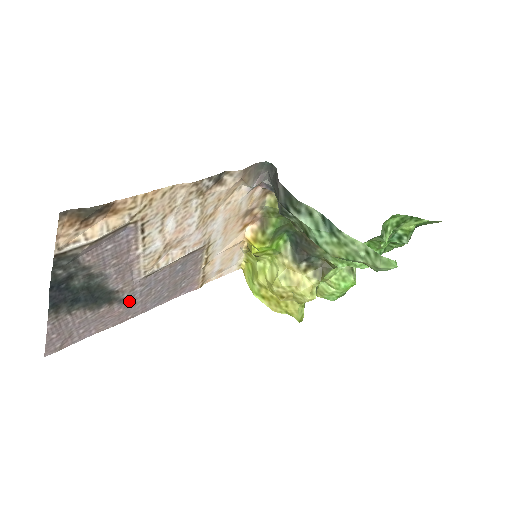
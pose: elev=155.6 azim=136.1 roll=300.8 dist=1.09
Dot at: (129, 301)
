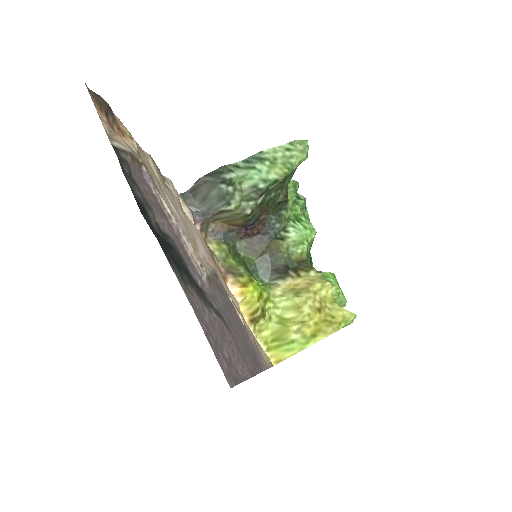
Dot at: (226, 325)
